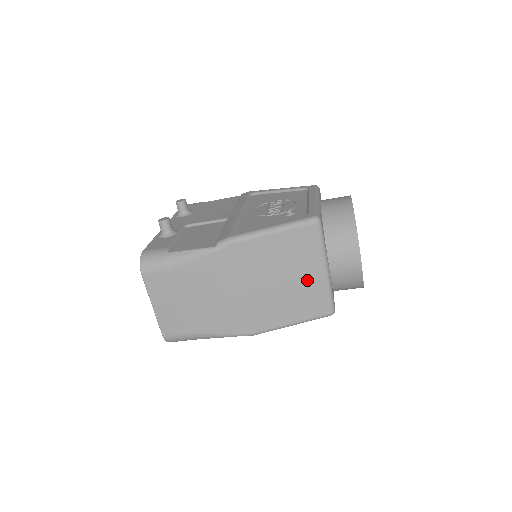
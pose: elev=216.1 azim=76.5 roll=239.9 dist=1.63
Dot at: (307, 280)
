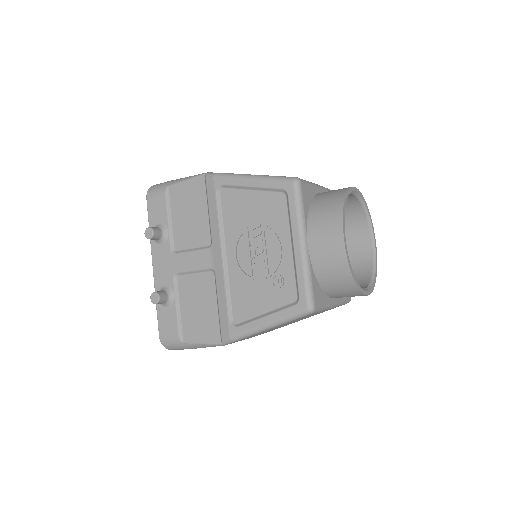
Dot at: occluded
